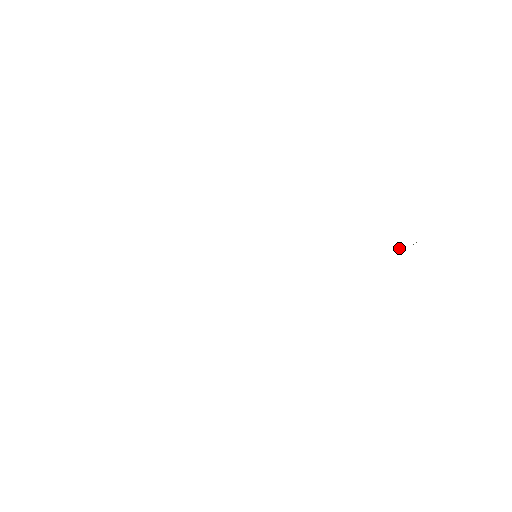
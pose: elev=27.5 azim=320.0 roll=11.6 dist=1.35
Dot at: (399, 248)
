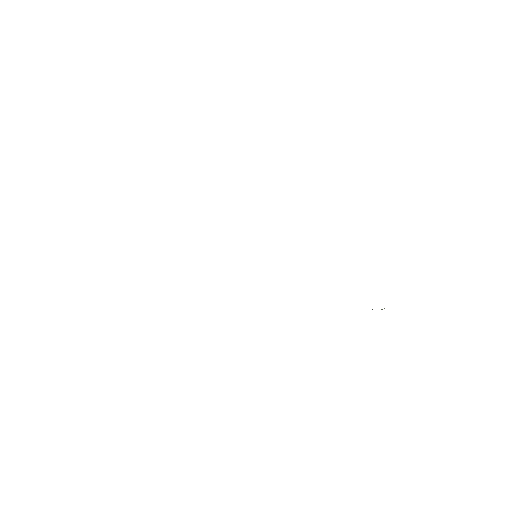
Dot at: occluded
